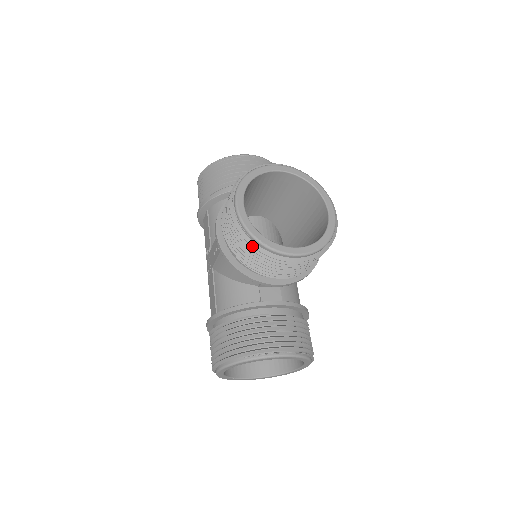
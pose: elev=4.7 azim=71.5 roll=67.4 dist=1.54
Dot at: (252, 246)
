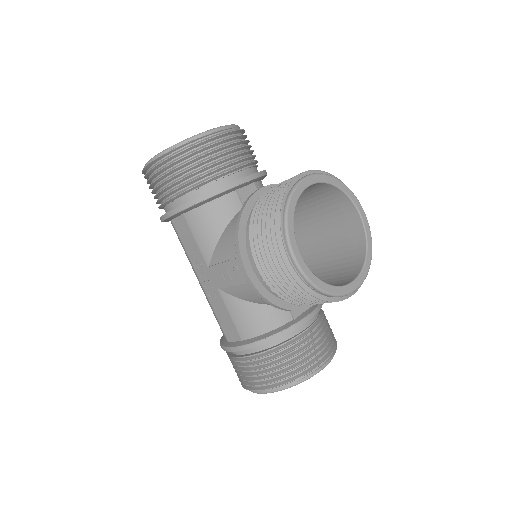
Dot at: occluded
